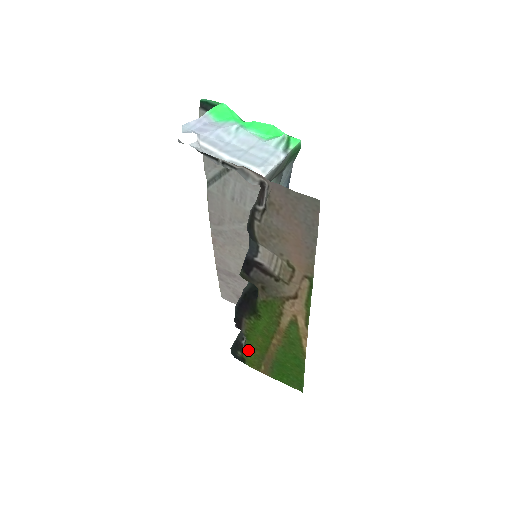
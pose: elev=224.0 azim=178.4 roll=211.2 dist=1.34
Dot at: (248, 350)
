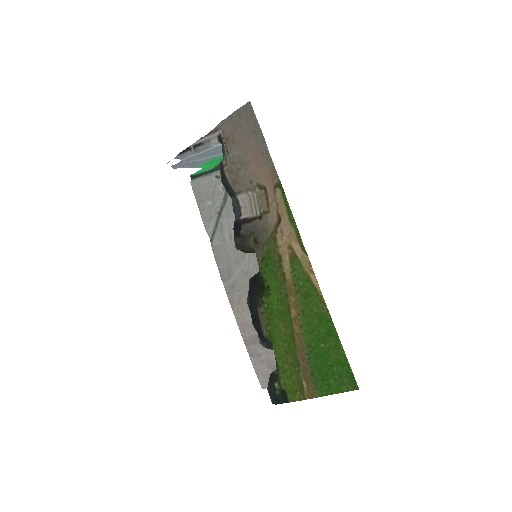
Dot at: (280, 365)
